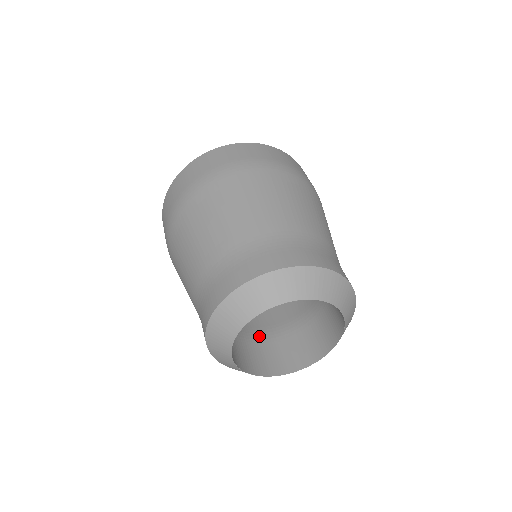
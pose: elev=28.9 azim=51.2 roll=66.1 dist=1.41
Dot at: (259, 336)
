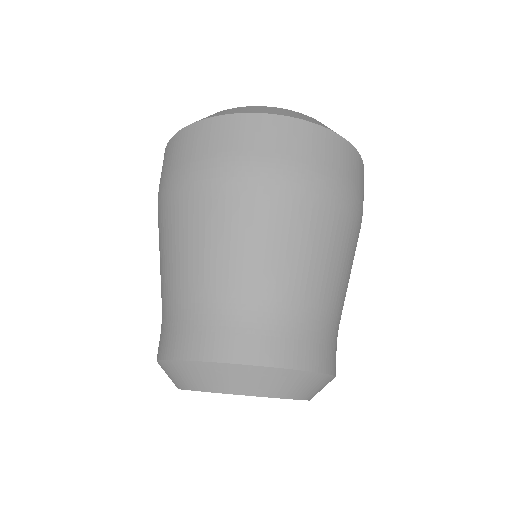
Dot at: occluded
